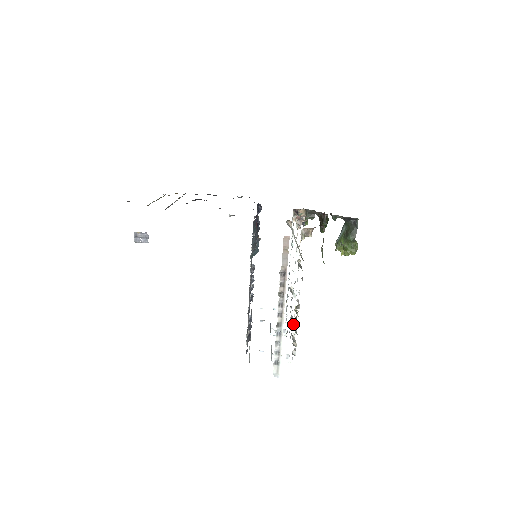
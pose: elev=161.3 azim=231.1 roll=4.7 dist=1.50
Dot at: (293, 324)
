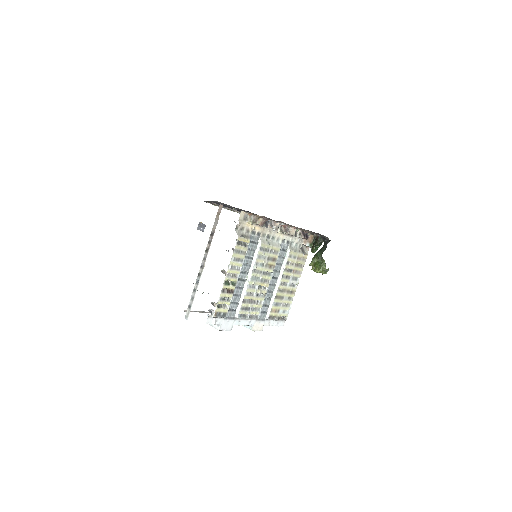
Dot at: (241, 305)
